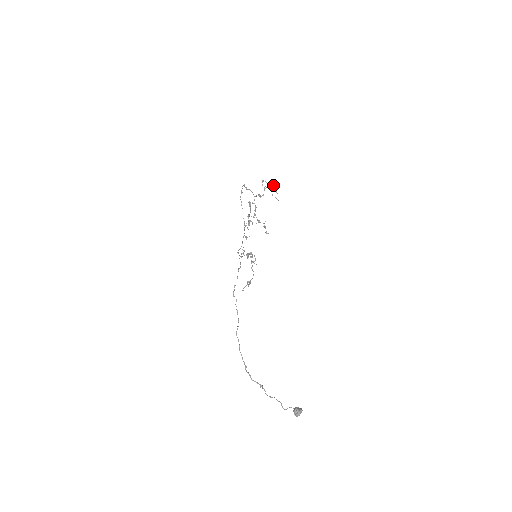
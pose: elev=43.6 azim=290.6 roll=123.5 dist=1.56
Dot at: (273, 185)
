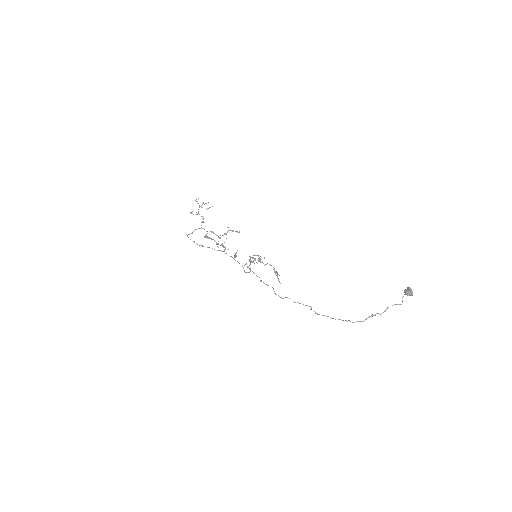
Dot at: occluded
